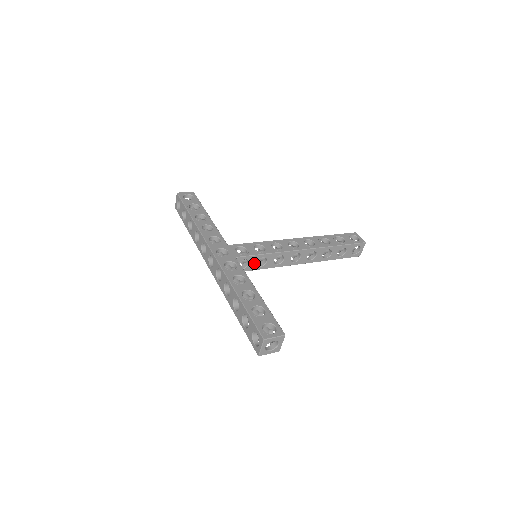
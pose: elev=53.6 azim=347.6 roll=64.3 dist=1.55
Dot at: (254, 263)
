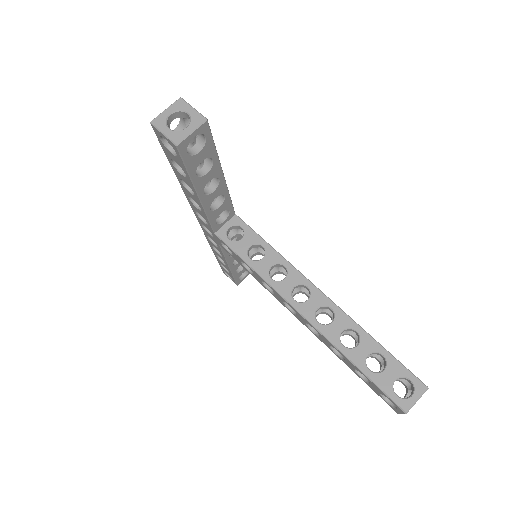
Dot at: (247, 245)
